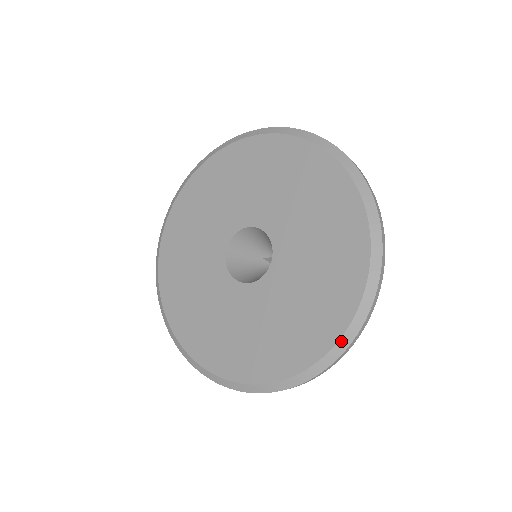
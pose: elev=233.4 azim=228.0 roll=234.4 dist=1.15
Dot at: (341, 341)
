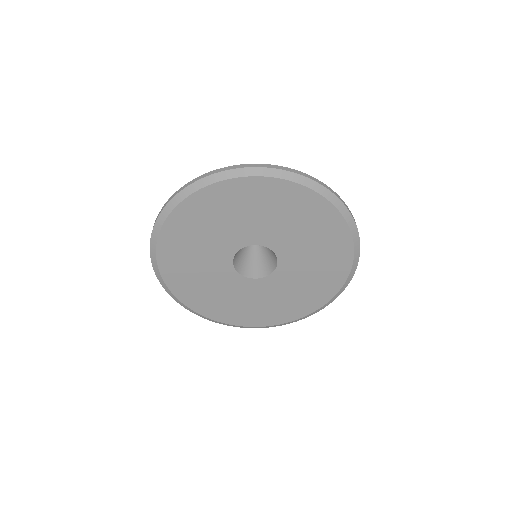
Dot at: (272, 326)
